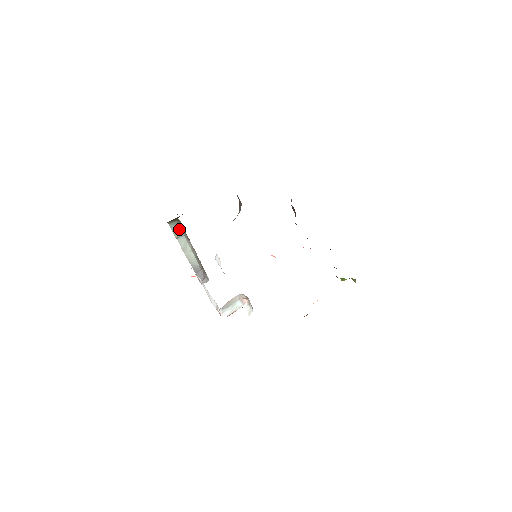
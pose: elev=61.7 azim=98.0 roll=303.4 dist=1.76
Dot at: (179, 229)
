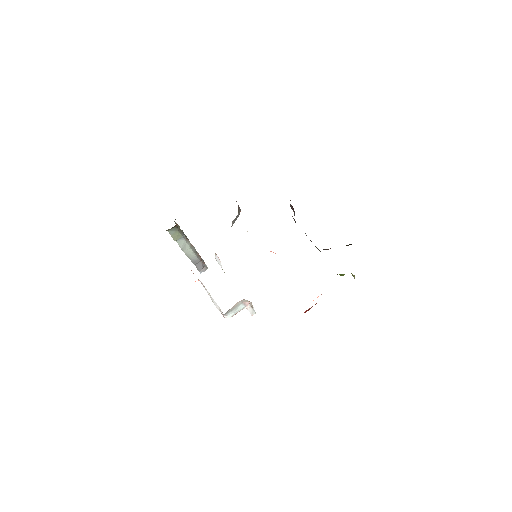
Dot at: (178, 233)
